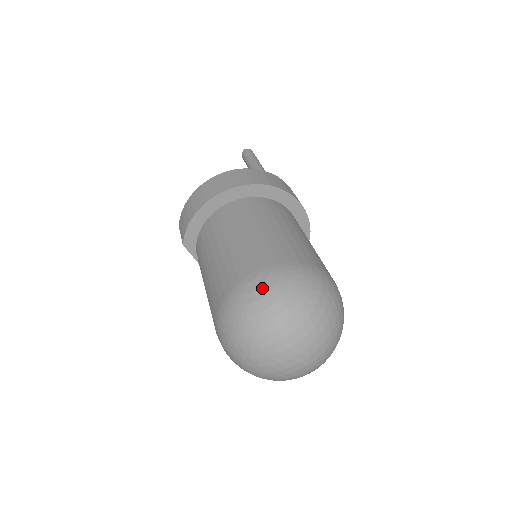
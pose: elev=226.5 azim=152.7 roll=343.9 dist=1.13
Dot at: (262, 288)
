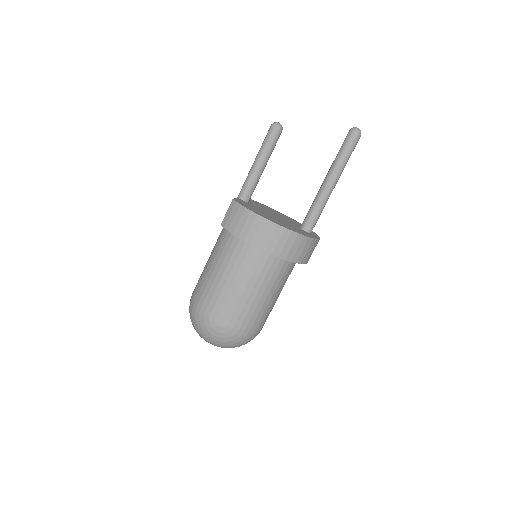
Dot at: (220, 334)
